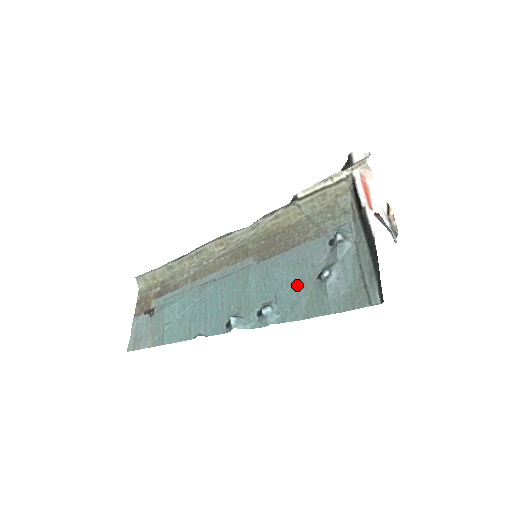
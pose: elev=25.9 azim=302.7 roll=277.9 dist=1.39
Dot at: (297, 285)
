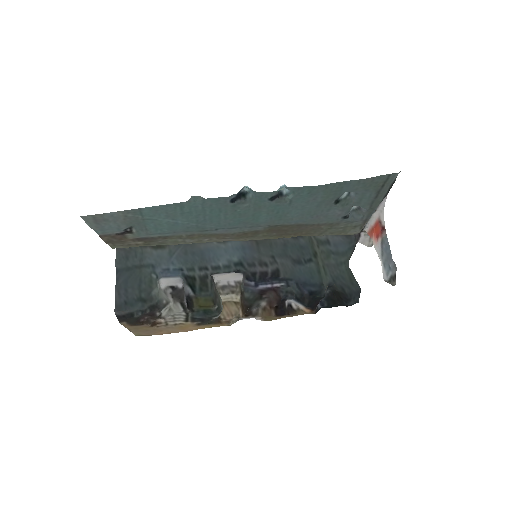
Dot at: (313, 204)
